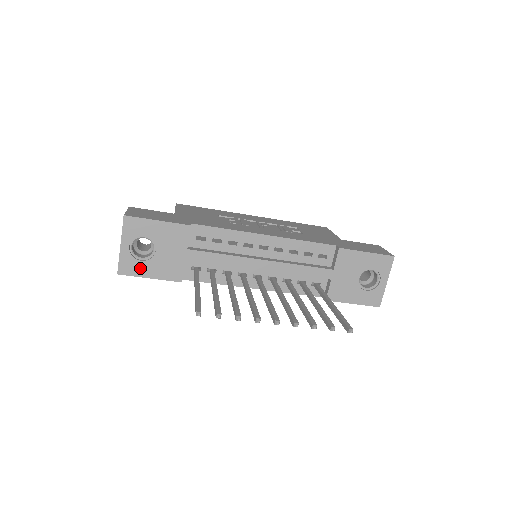
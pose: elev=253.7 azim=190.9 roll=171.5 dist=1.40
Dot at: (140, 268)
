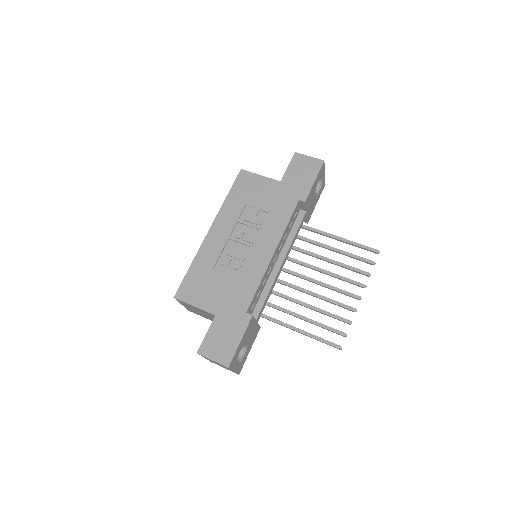
Dot at: (245, 358)
